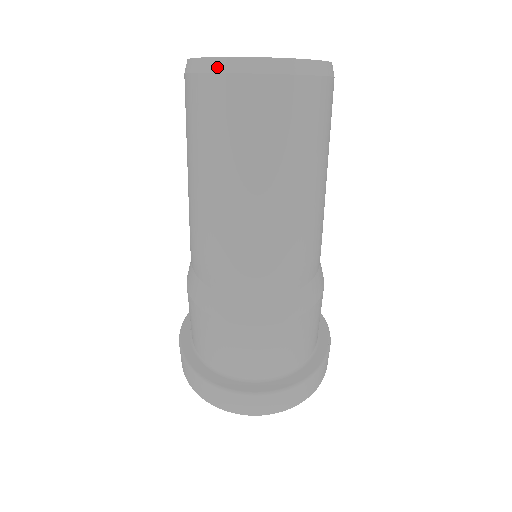
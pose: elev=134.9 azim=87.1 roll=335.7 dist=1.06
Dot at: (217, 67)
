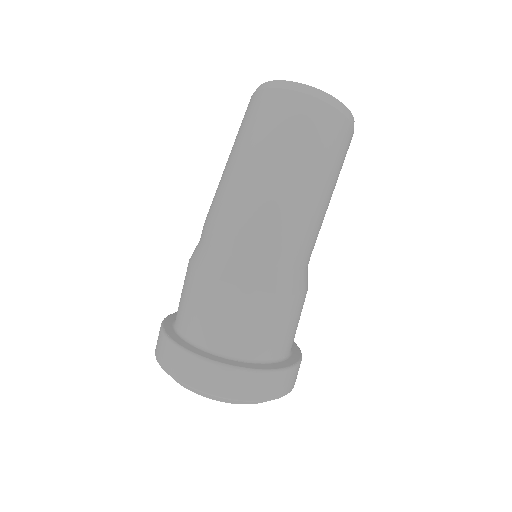
Dot at: (266, 86)
